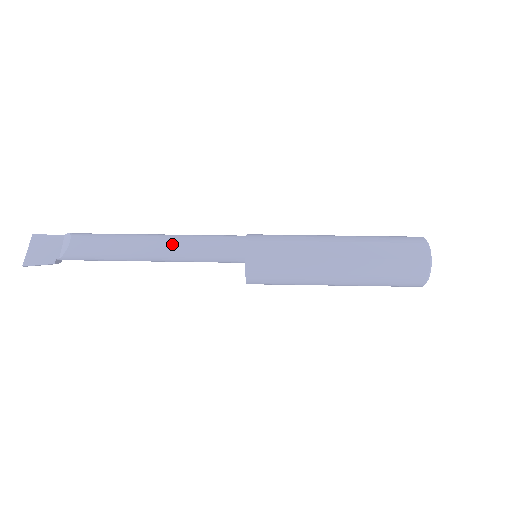
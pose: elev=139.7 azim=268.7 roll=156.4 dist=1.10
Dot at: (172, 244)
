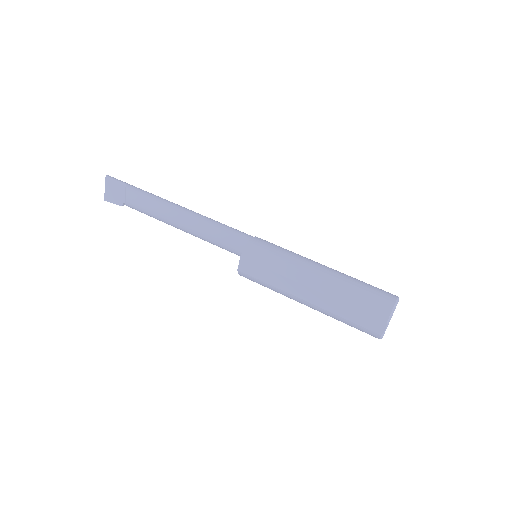
Dot at: (192, 231)
